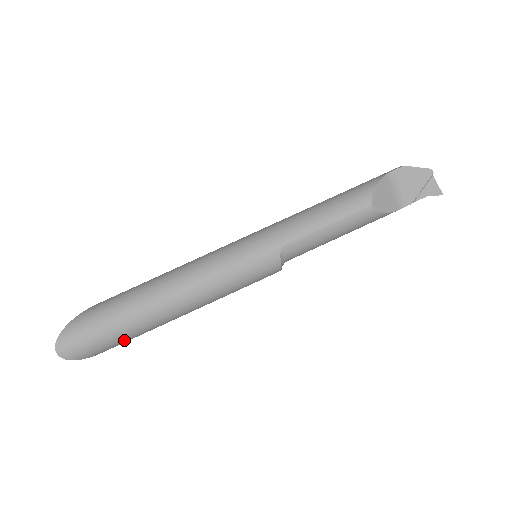
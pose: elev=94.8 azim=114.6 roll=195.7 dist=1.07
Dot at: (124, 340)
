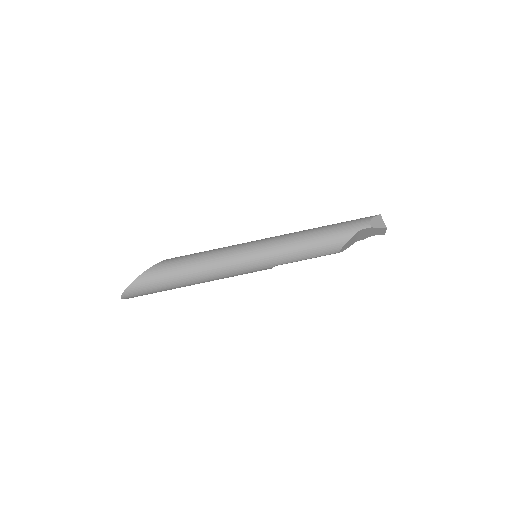
Dot at: occluded
